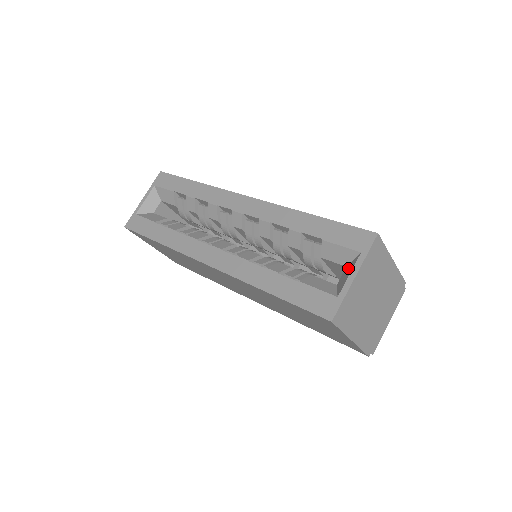
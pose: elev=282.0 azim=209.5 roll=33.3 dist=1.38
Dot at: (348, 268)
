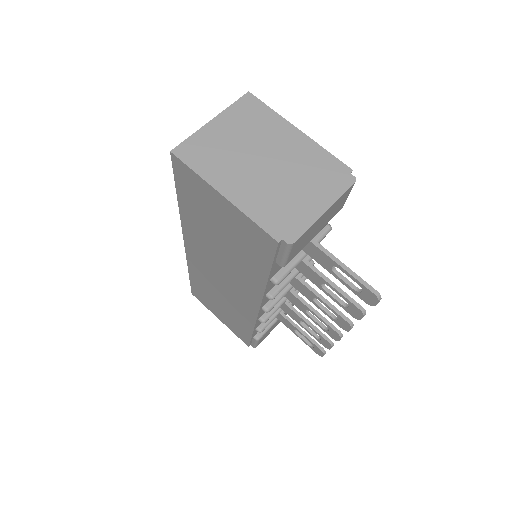
Dot at: occluded
